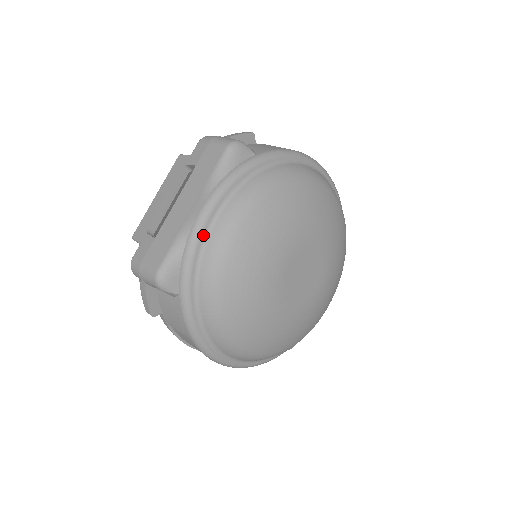
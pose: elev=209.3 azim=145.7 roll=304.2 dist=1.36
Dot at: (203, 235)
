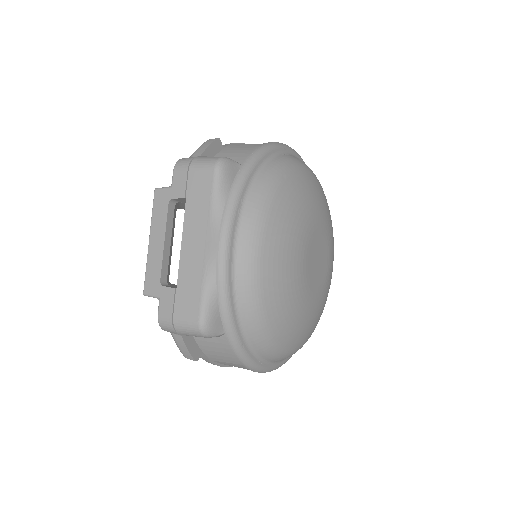
Dot at: (230, 269)
